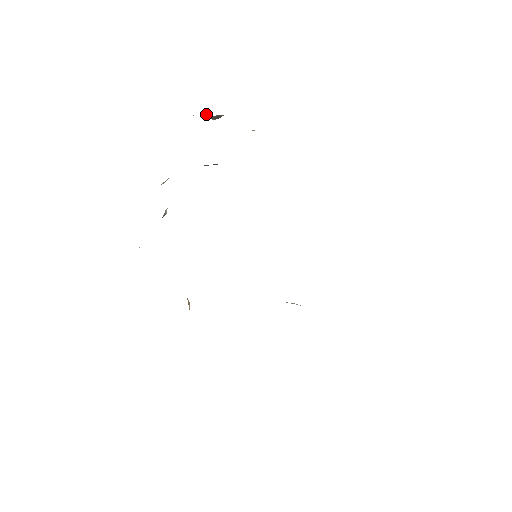
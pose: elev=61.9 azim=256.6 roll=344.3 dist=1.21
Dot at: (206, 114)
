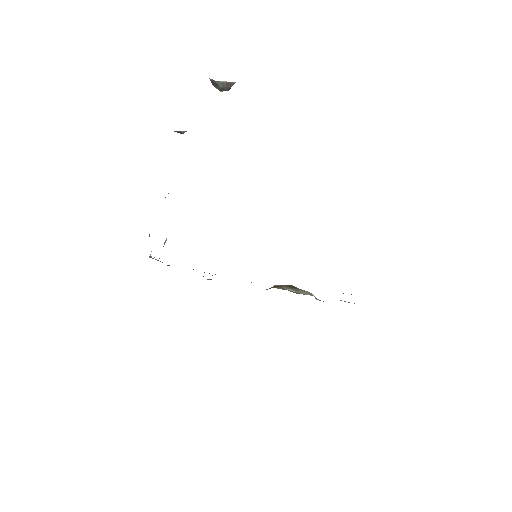
Dot at: (214, 83)
